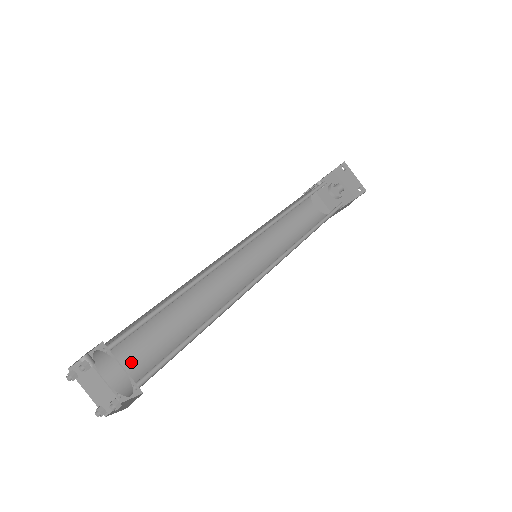
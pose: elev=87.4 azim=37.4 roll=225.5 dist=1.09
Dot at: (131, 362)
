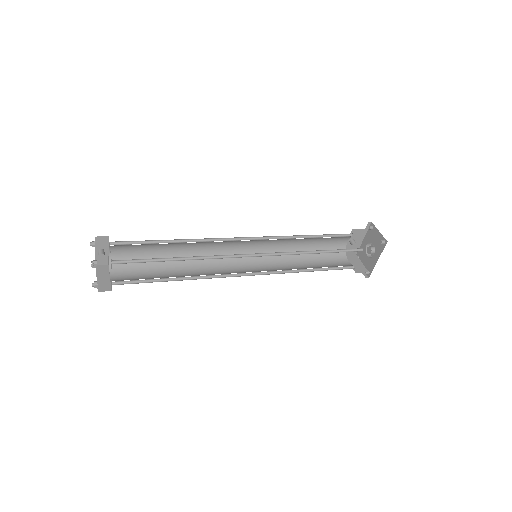
Dot at: (132, 277)
